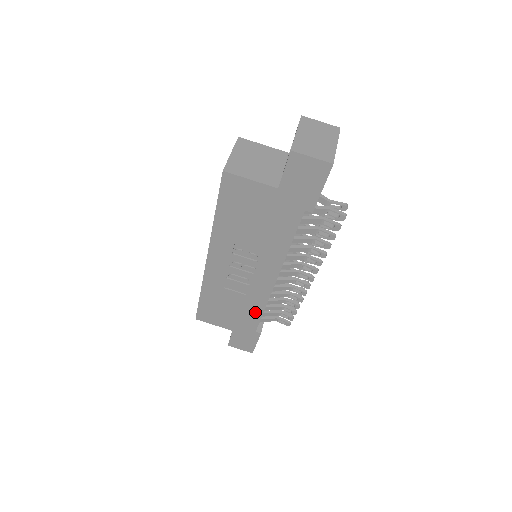
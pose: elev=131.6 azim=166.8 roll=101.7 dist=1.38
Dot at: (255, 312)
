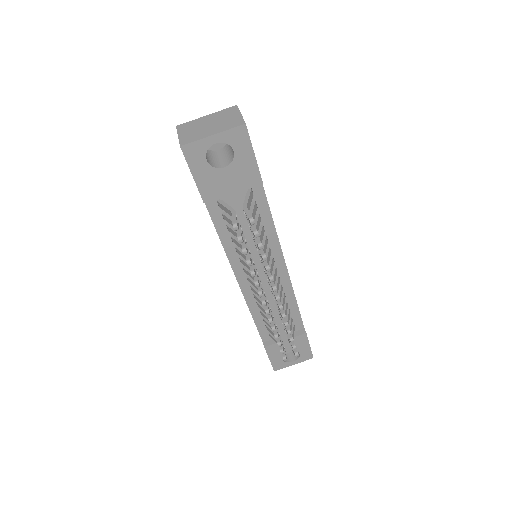
Dot at: occluded
